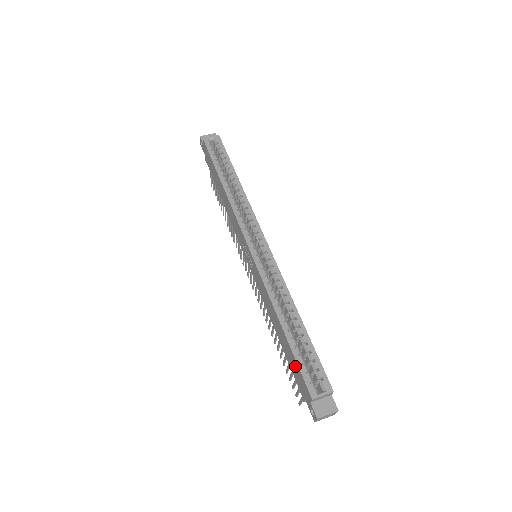
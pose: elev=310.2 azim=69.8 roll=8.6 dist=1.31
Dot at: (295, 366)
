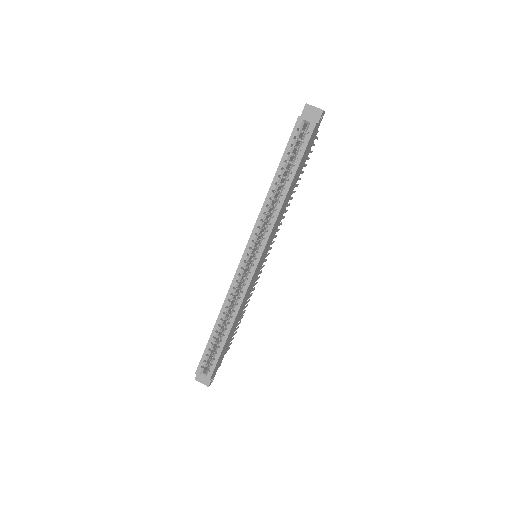
Dot at: occluded
